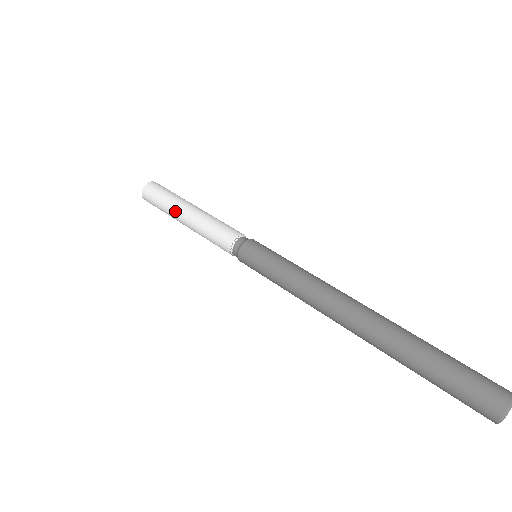
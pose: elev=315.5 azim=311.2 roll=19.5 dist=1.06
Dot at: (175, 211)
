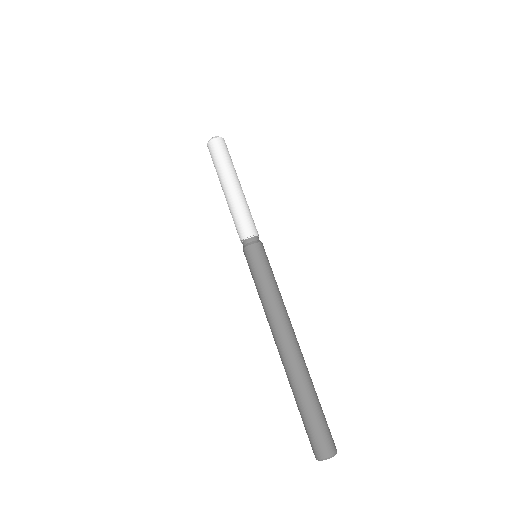
Dot at: (228, 176)
